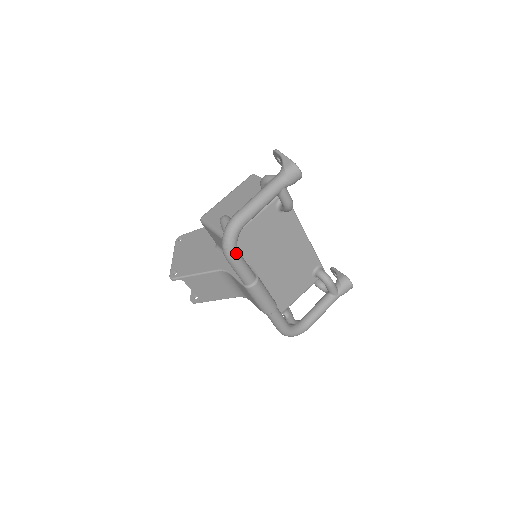
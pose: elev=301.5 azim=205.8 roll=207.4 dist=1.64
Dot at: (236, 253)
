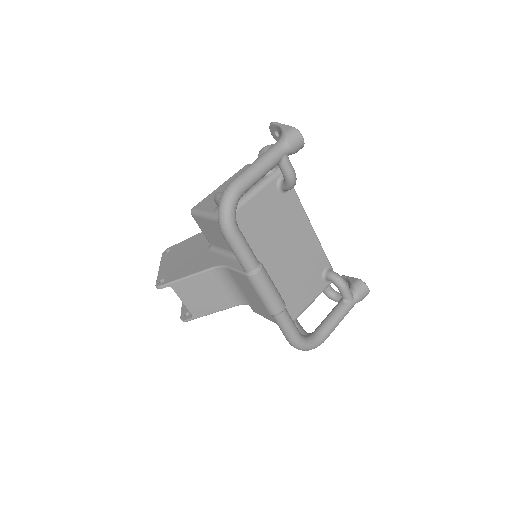
Dot at: (235, 226)
